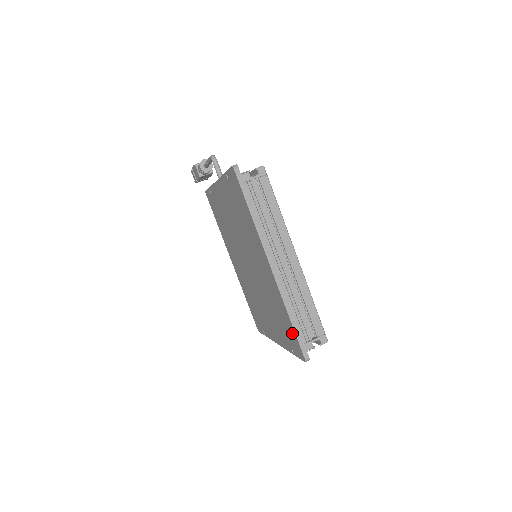
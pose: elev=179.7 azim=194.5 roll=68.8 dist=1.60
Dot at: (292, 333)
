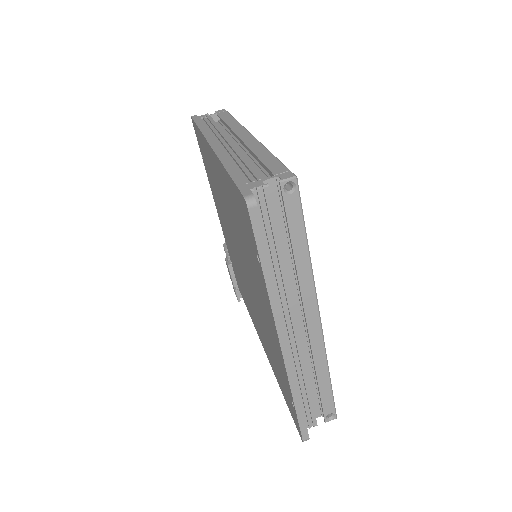
Dot at: (236, 197)
